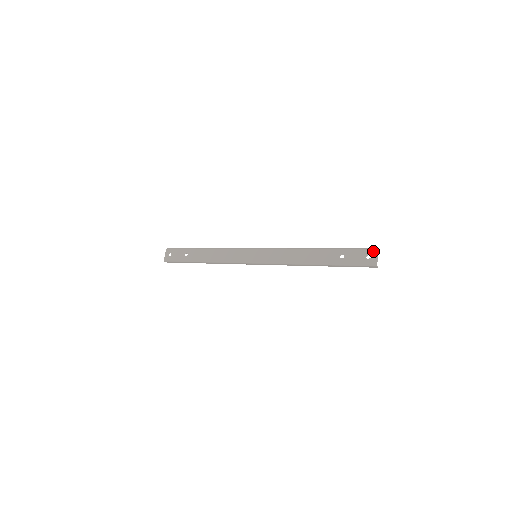
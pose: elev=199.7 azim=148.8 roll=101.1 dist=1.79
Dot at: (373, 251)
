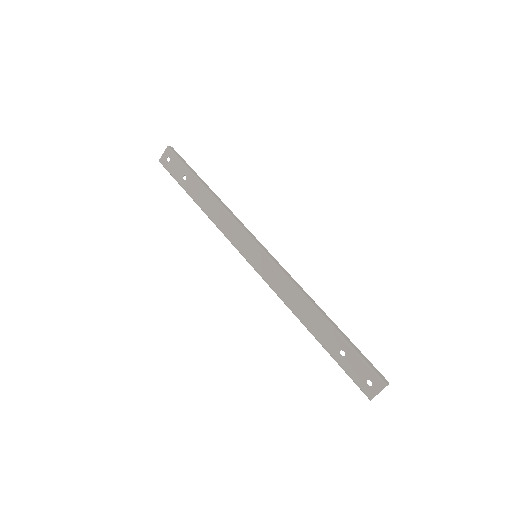
Dot at: (379, 383)
